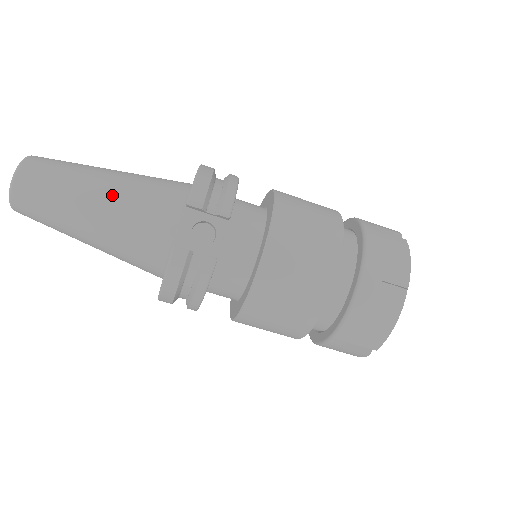
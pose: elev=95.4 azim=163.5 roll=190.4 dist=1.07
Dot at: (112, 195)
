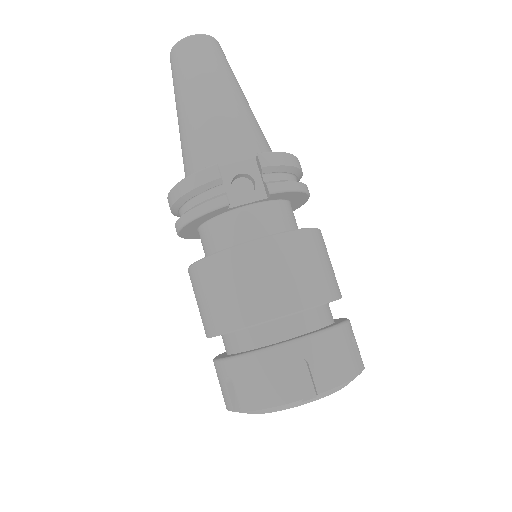
Dot at: (227, 104)
